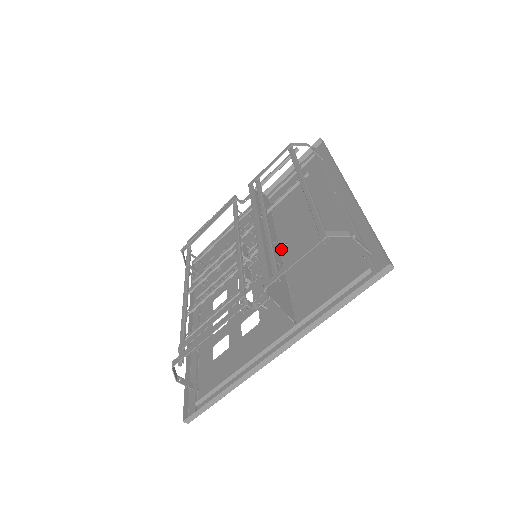
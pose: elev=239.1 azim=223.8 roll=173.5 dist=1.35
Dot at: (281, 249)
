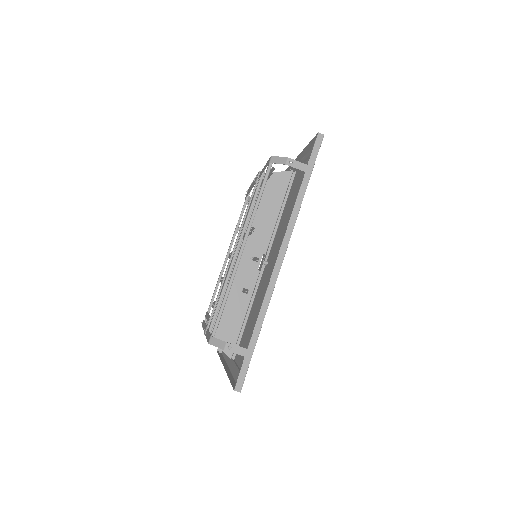
Dot at: occluded
